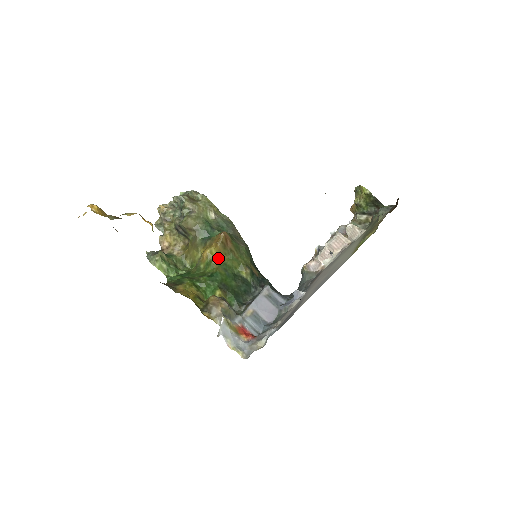
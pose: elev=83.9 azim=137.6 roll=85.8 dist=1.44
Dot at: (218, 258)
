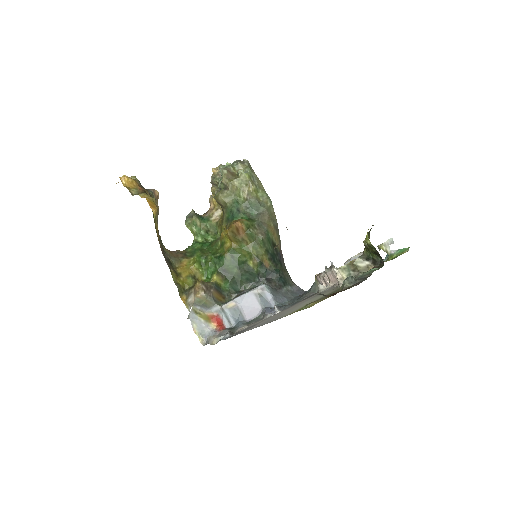
Dot at: (229, 243)
